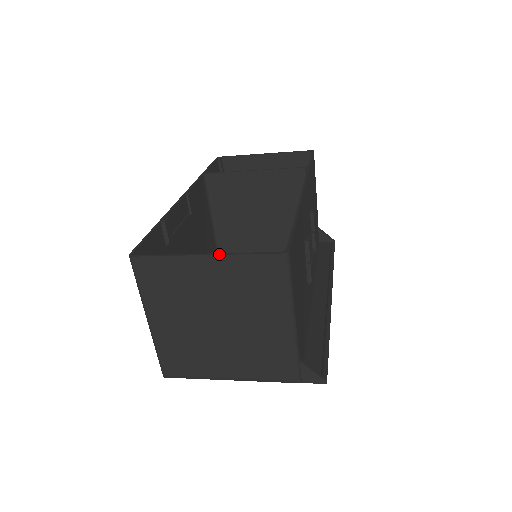
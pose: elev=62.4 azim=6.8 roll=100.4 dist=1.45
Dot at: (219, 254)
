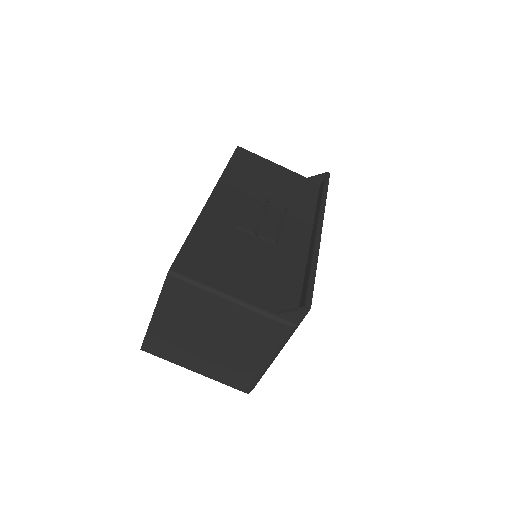
Dot at: (155, 307)
